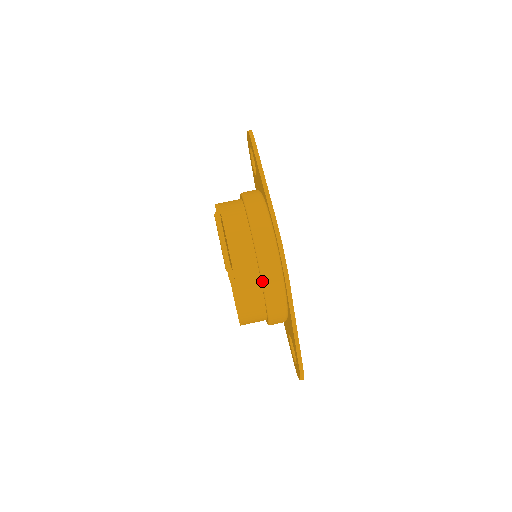
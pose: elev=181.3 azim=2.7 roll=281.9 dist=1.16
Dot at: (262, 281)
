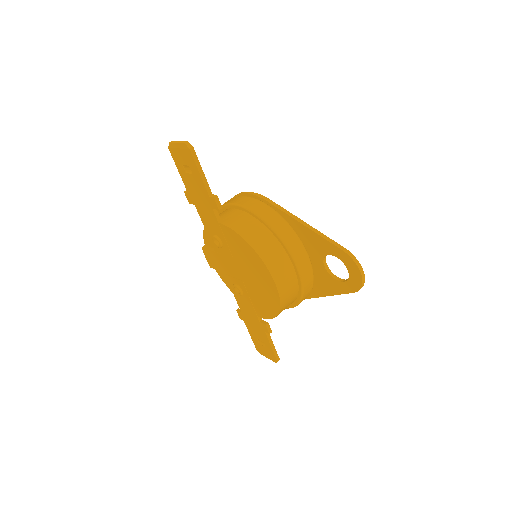
Dot at: (249, 210)
